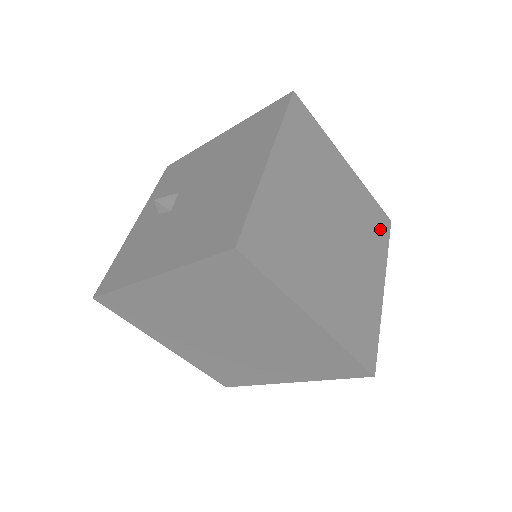
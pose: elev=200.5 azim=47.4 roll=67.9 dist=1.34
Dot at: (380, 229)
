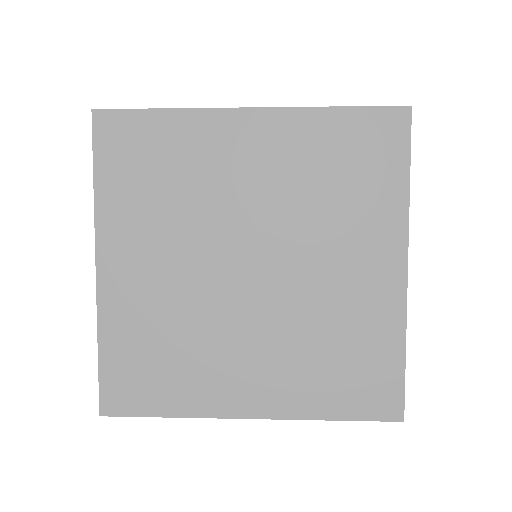
Dot at: (375, 157)
